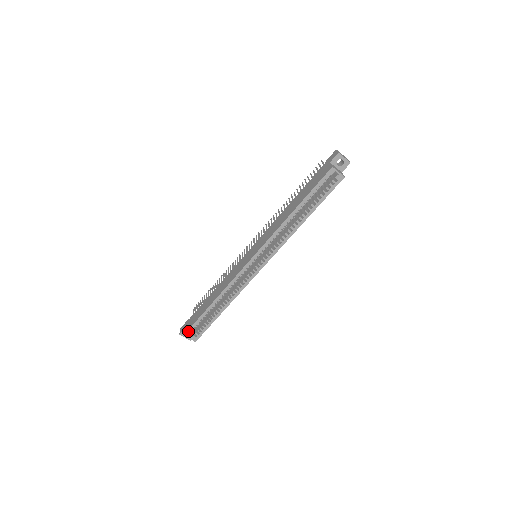
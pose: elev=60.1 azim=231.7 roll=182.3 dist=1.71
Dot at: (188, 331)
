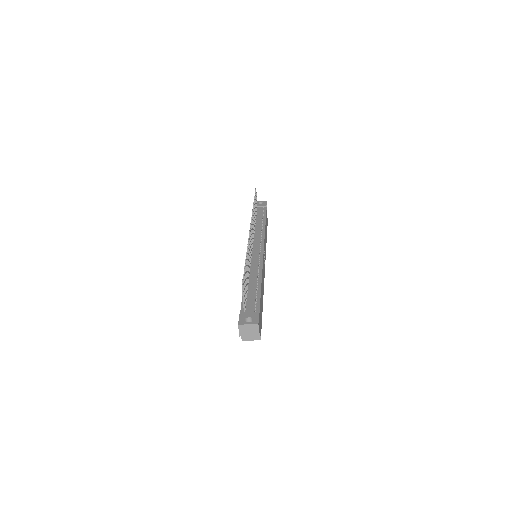
Dot at: occluded
